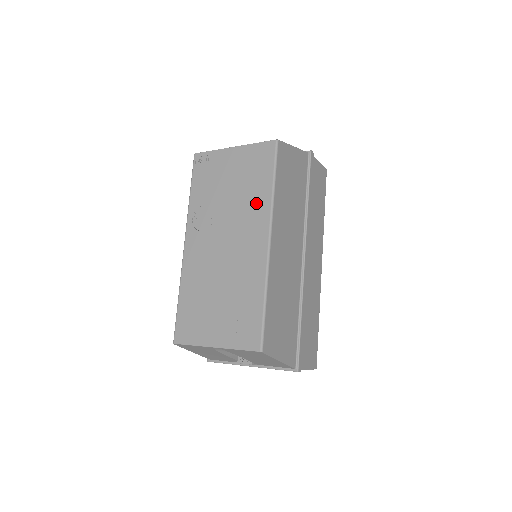
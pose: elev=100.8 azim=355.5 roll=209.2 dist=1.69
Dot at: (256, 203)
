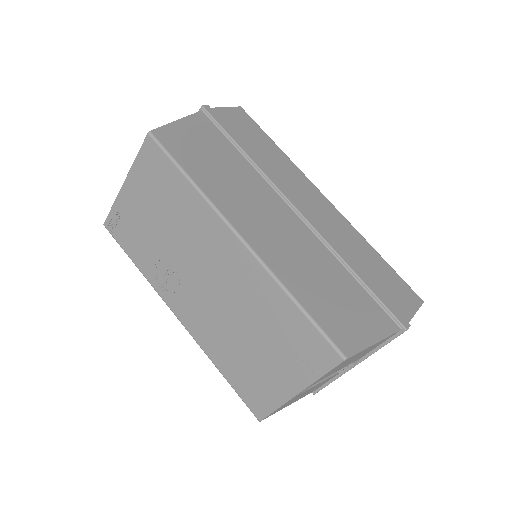
Dot at: (192, 214)
